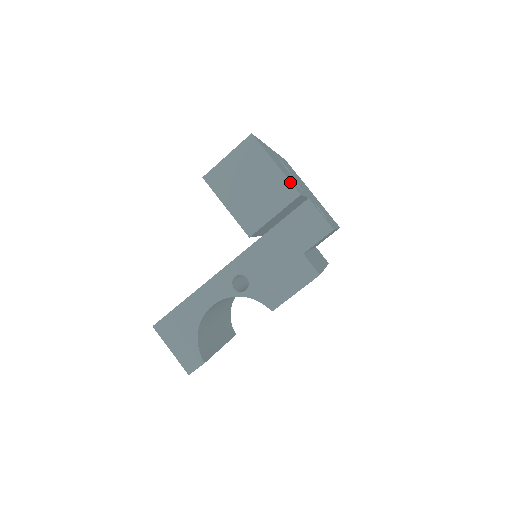
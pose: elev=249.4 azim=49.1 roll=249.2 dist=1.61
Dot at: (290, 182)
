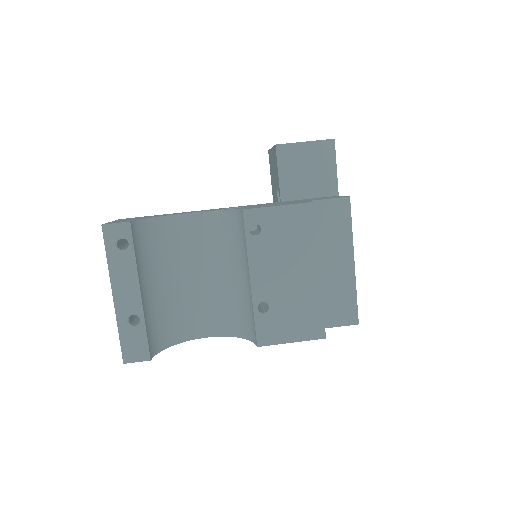
Dot at: occluded
